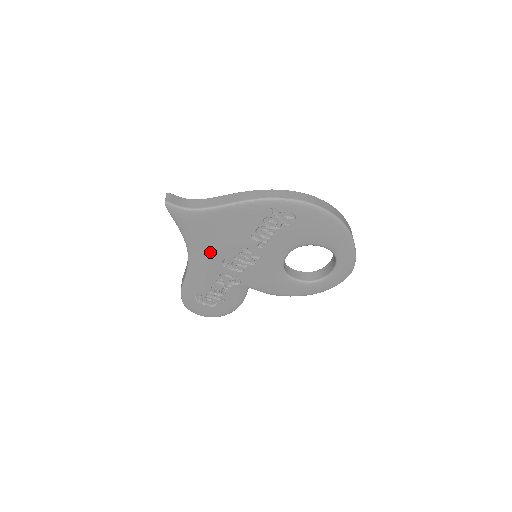
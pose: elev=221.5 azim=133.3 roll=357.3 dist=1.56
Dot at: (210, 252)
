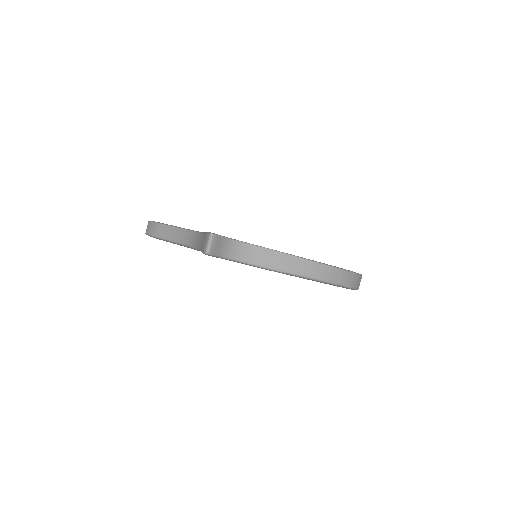
Dot at: occluded
